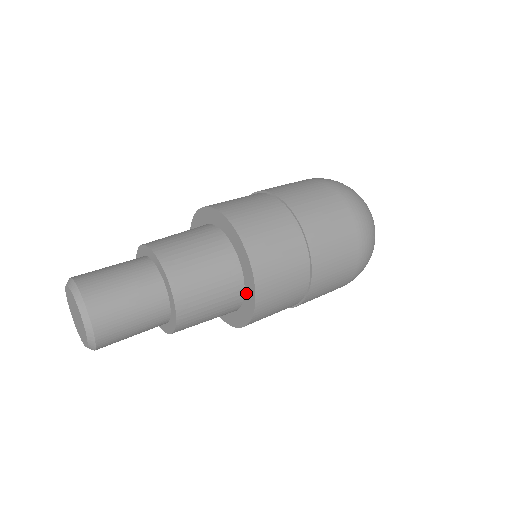
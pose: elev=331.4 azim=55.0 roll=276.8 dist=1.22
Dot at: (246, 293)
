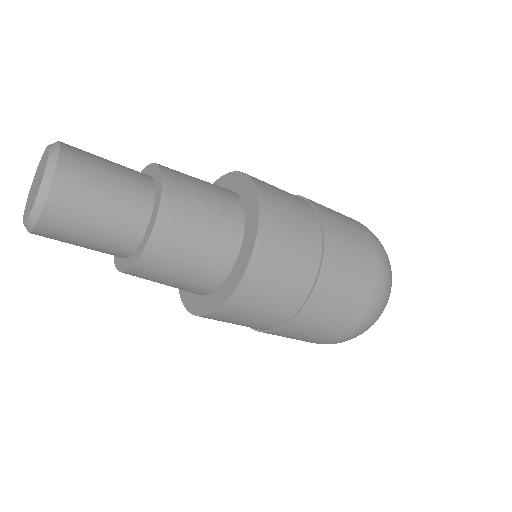
Dot at: (244, 241)
